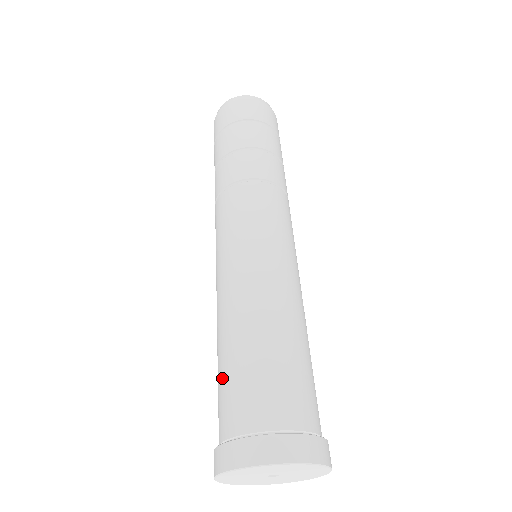
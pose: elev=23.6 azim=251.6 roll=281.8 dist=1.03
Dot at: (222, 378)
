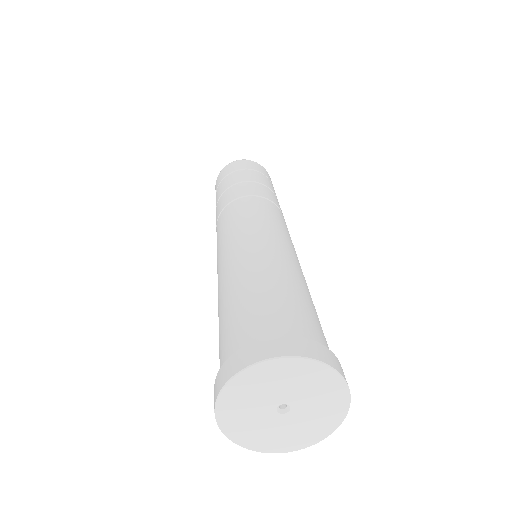
Dot at: (226, 318)
